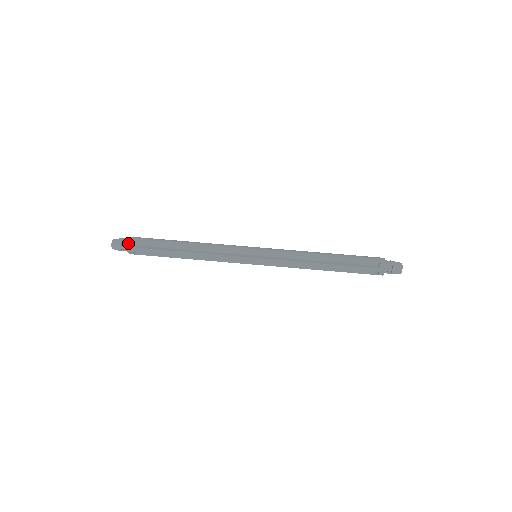
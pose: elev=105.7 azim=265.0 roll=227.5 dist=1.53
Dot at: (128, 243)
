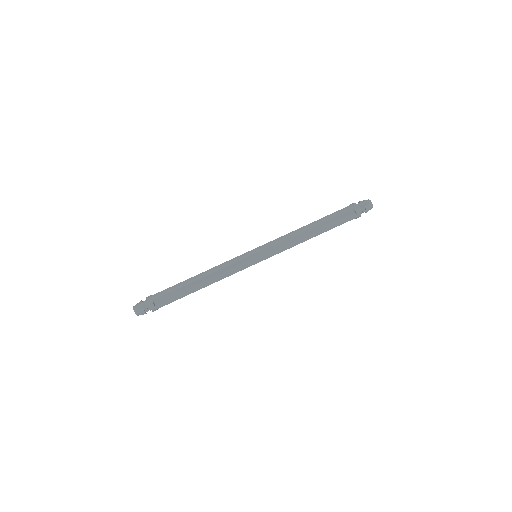
Dot at: (149, 306)
